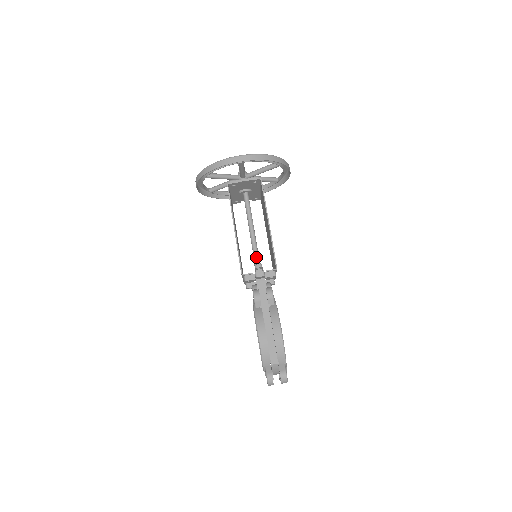
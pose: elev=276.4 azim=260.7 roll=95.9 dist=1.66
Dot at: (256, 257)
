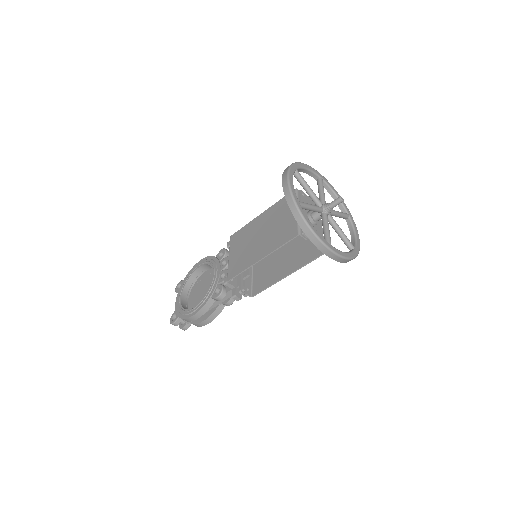
Dot at: occluded
